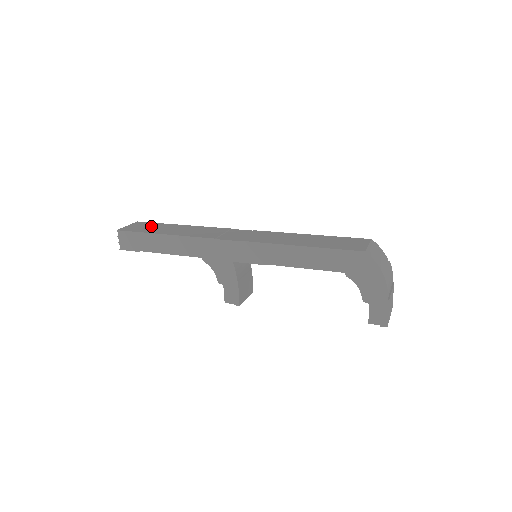
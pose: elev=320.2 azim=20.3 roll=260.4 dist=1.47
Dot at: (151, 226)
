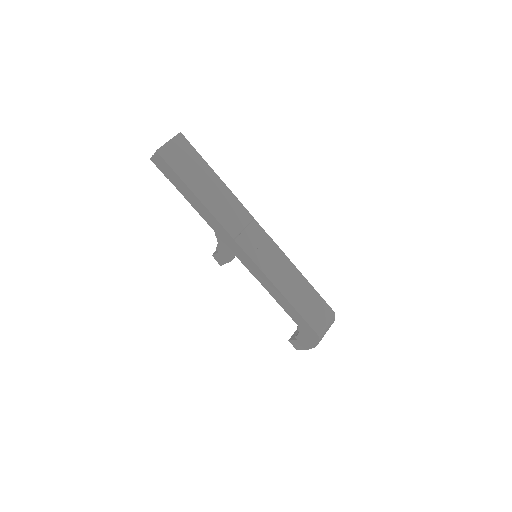
Dot at: (190, 161)
